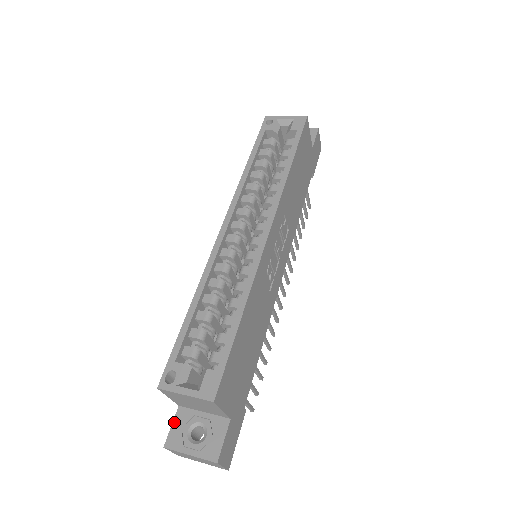
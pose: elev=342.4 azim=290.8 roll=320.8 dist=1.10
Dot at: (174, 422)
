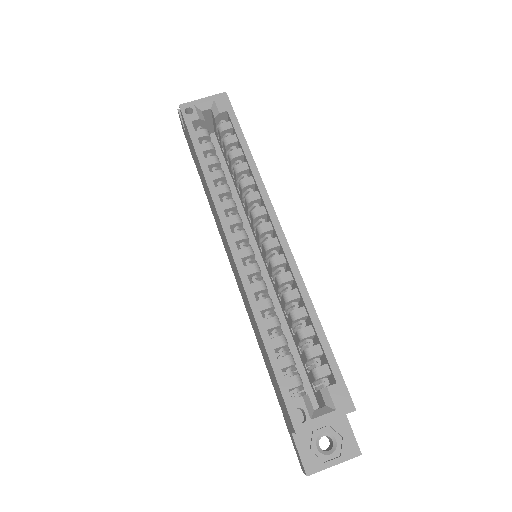
Dot at: (299, 449)
